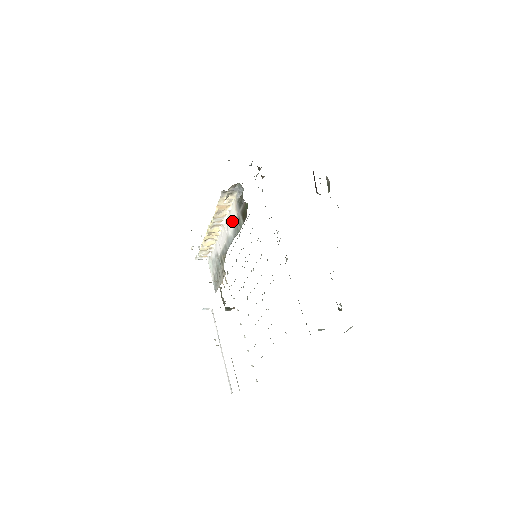
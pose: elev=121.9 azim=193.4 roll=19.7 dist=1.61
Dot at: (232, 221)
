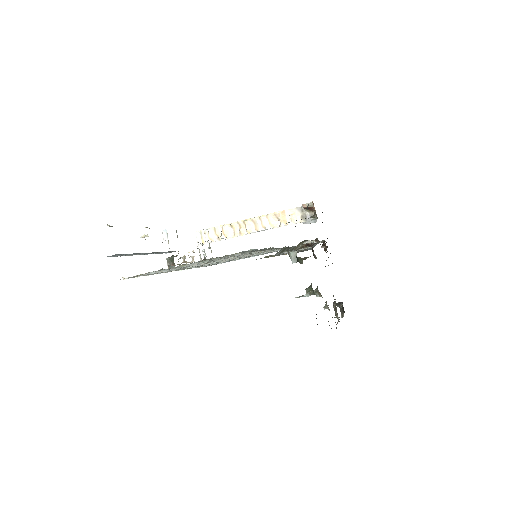
Dot at: occluded
